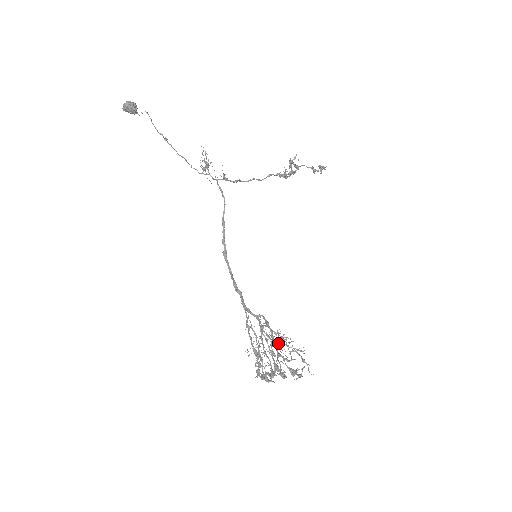
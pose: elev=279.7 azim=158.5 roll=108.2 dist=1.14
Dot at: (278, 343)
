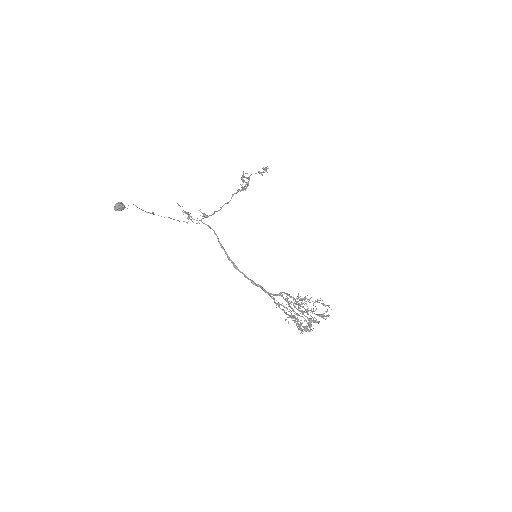
Dot at: occluded
